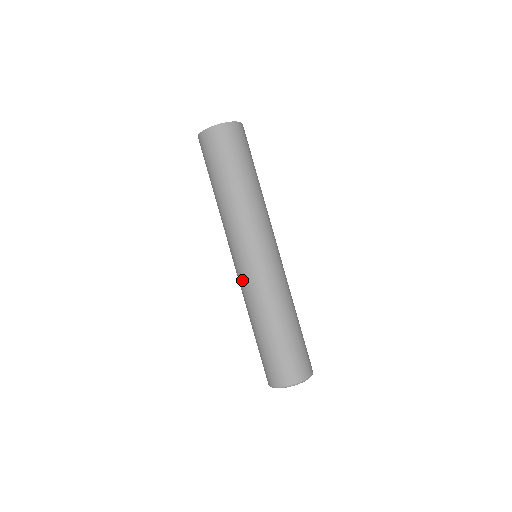
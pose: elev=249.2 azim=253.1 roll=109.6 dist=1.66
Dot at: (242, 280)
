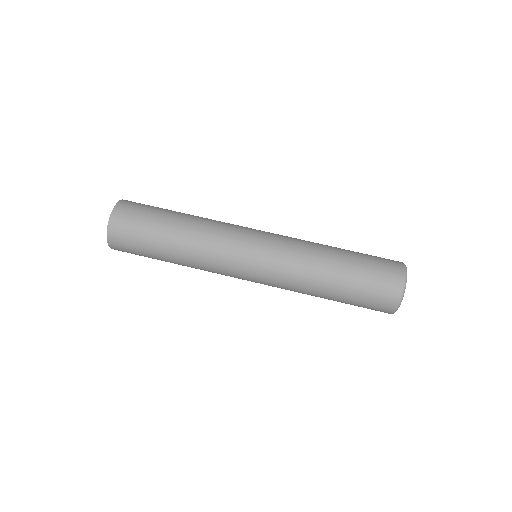
Dot at: (273, 272)
